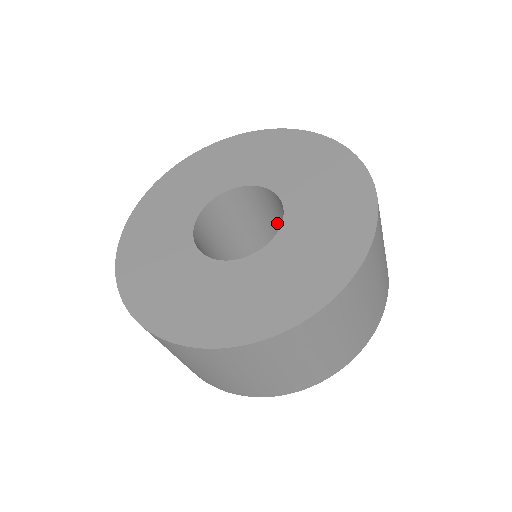
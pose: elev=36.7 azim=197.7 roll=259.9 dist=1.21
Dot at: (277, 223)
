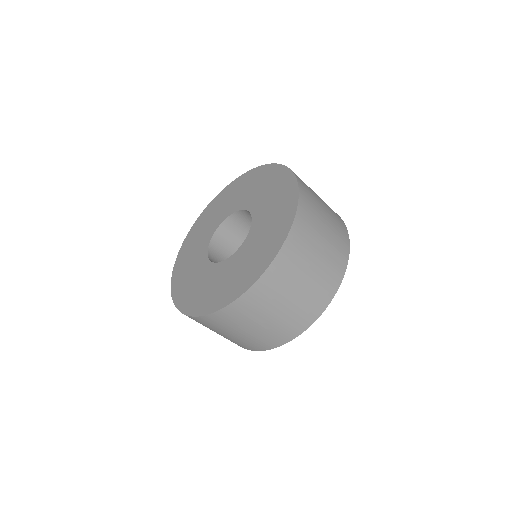
Dot at: occluded
